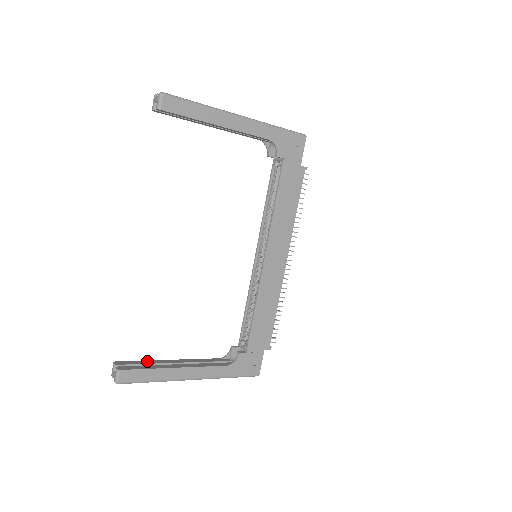
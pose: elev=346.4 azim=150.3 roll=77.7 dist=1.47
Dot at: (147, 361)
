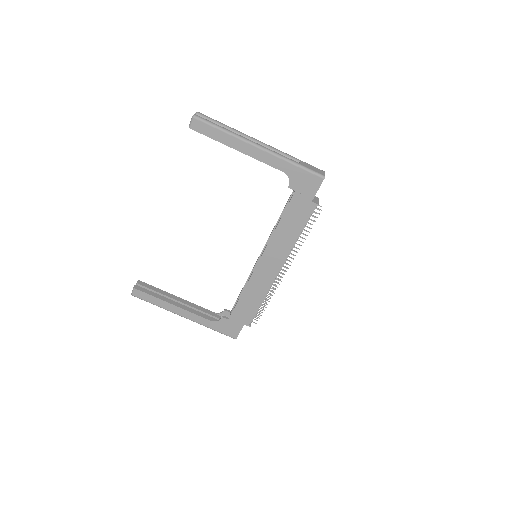
Dot at: (160, 290)
